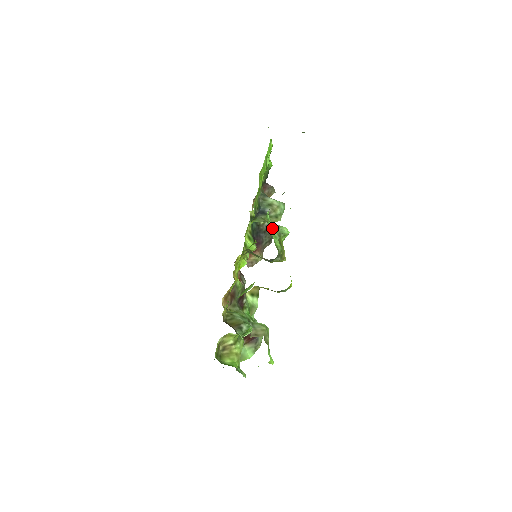
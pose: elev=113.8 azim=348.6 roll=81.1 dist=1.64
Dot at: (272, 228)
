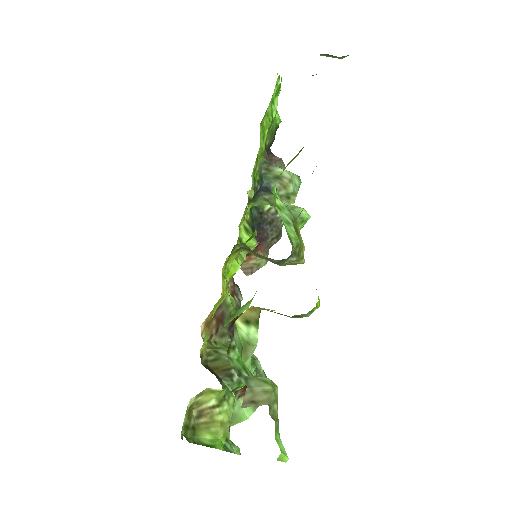
Dot at: (282, 208)
